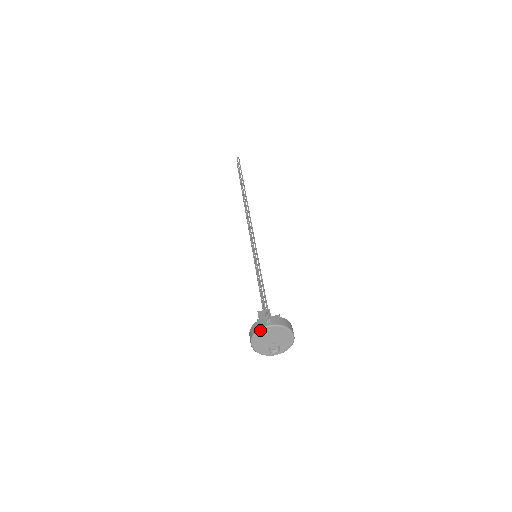
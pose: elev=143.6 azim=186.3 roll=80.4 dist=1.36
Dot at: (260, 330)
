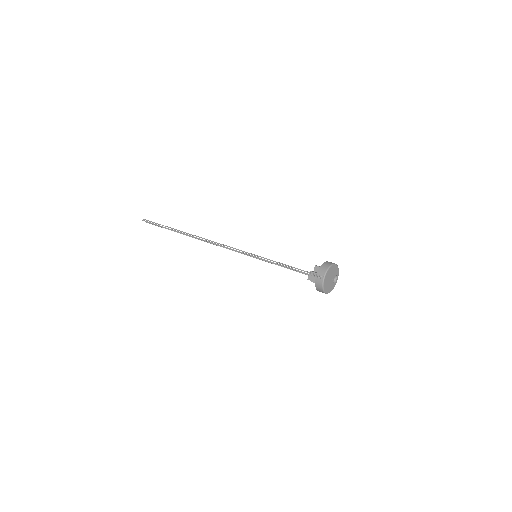
Dot at: (323, 285)
